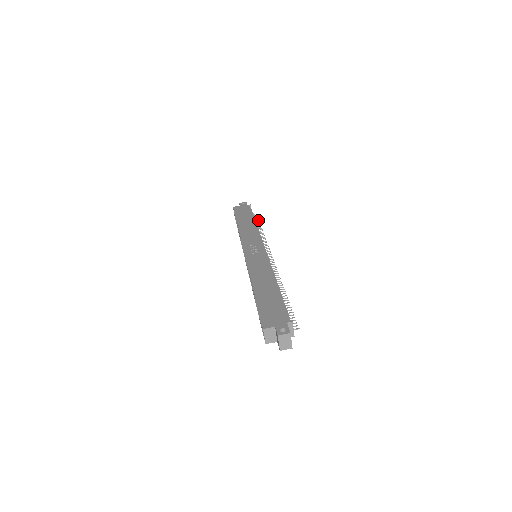
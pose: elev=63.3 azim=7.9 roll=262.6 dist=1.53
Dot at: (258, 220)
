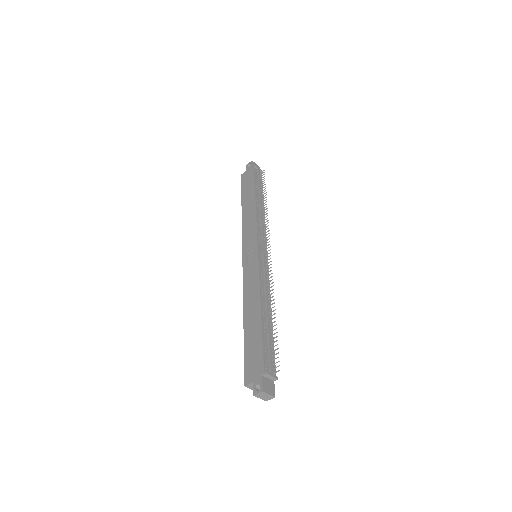
Dot at: (265, 184)
